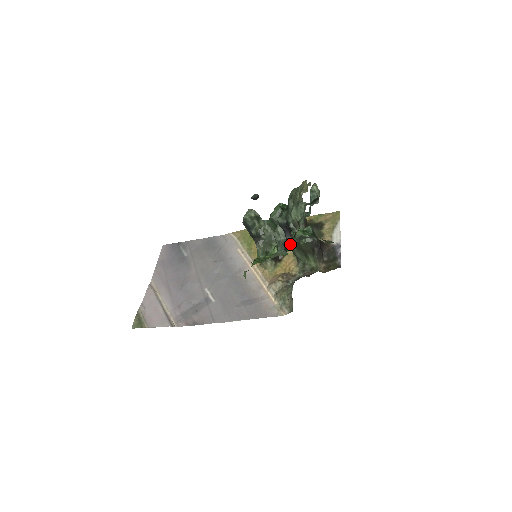
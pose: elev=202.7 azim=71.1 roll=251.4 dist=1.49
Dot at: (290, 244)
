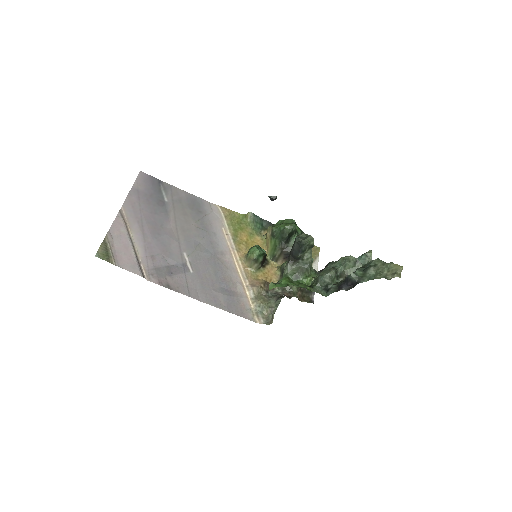
Dot at: (280, 257)
